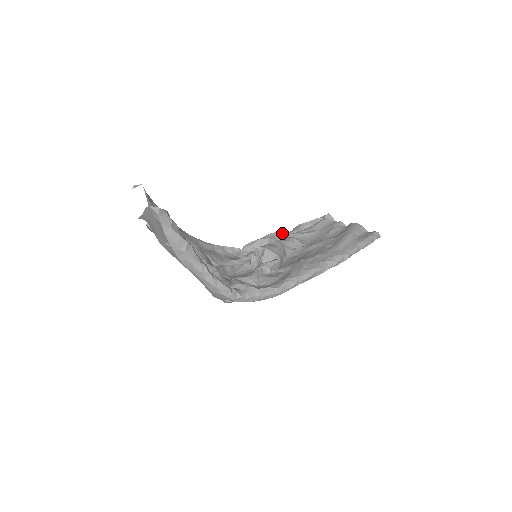
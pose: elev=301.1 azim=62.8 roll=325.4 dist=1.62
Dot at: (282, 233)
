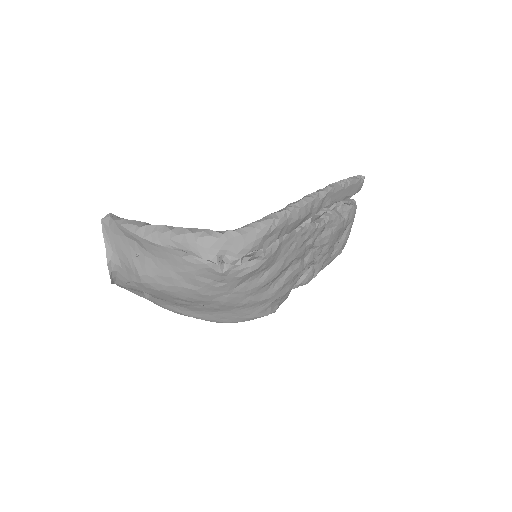
Dot at: occluded
